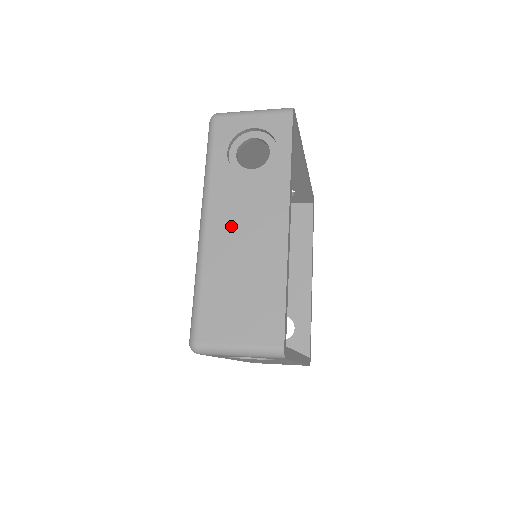
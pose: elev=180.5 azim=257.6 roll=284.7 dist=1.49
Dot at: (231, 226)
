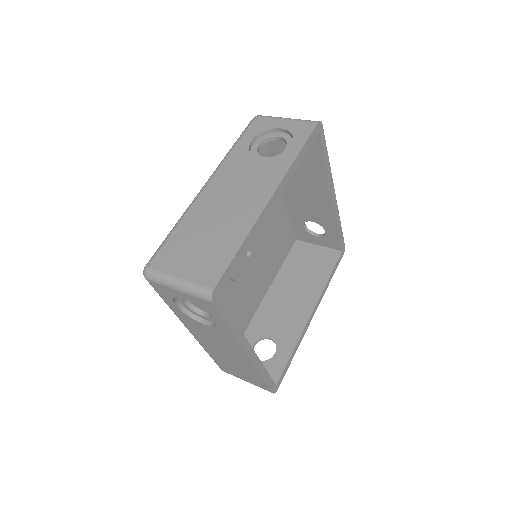
Dot at: (225, 190)
